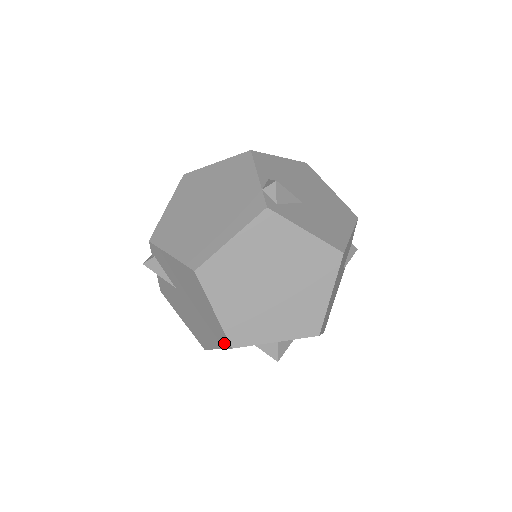
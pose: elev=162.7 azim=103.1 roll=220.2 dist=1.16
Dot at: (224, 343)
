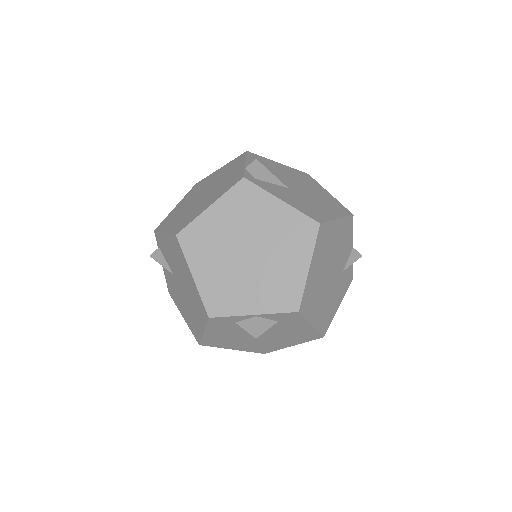
Dot at: (204, 316)
